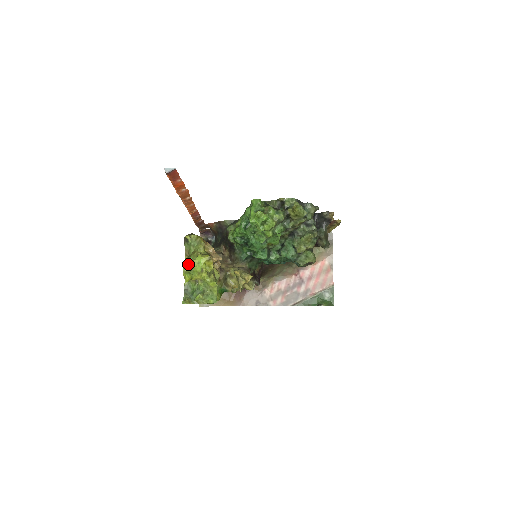
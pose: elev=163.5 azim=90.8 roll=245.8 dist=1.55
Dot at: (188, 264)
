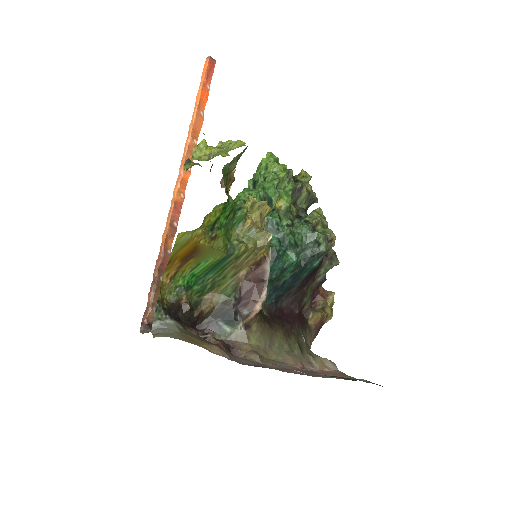
Dot at: occluded
